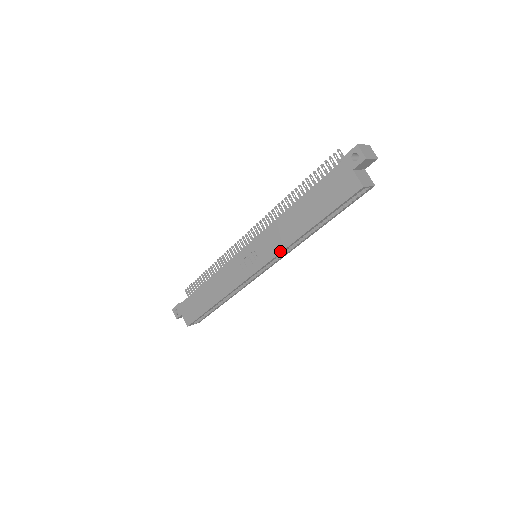
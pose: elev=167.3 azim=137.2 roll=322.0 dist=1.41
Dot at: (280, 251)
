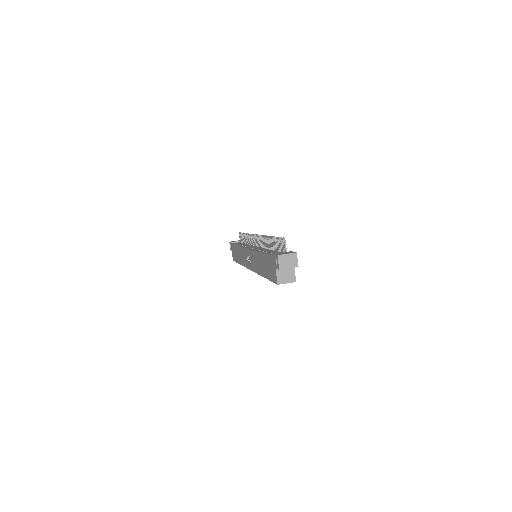
Dot at: (256, 272)
